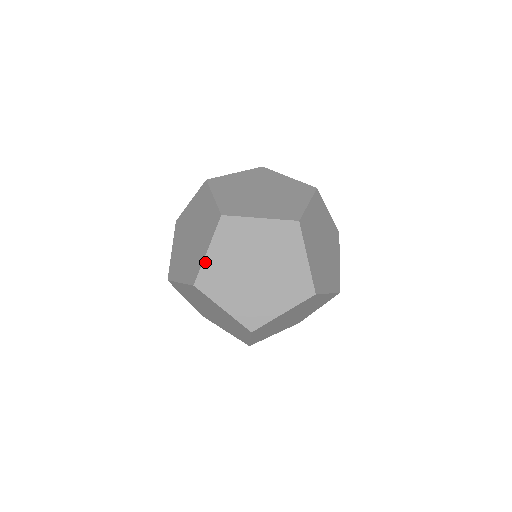
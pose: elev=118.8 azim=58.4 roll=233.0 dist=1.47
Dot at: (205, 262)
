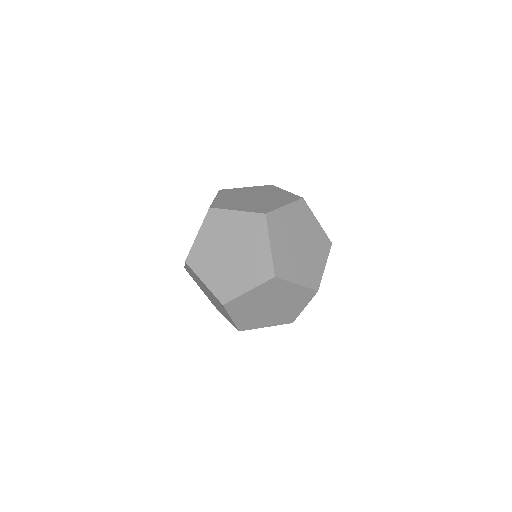
Dot at: (273, 255)
